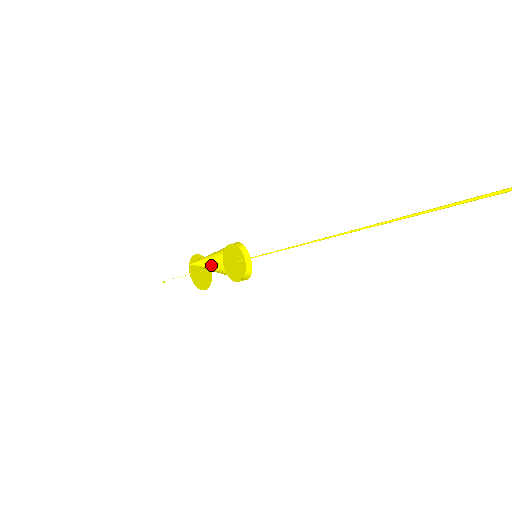
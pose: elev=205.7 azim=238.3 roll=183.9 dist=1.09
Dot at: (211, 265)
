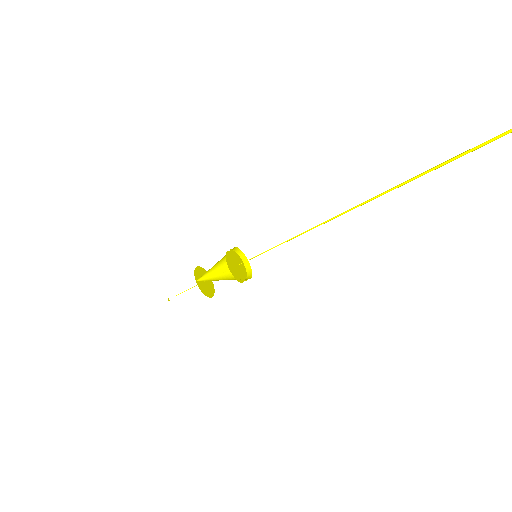
Dot at: (215, 274)
